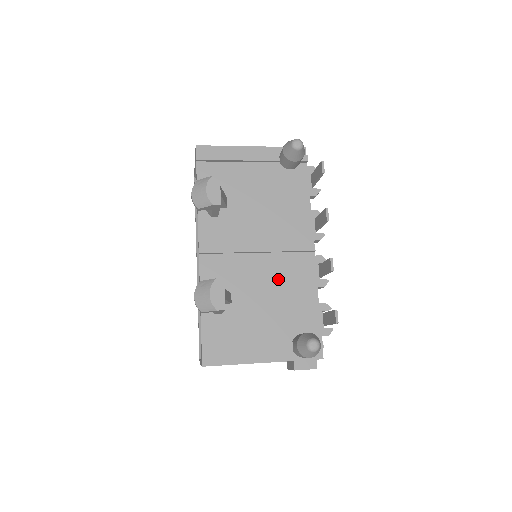
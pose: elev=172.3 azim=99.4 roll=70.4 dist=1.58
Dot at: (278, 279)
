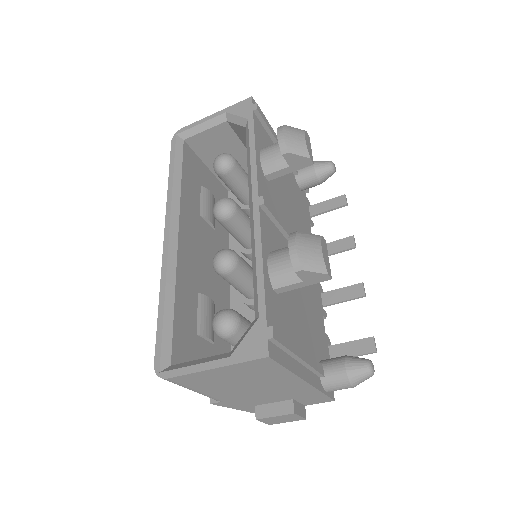
Dot at: (305, 286)
